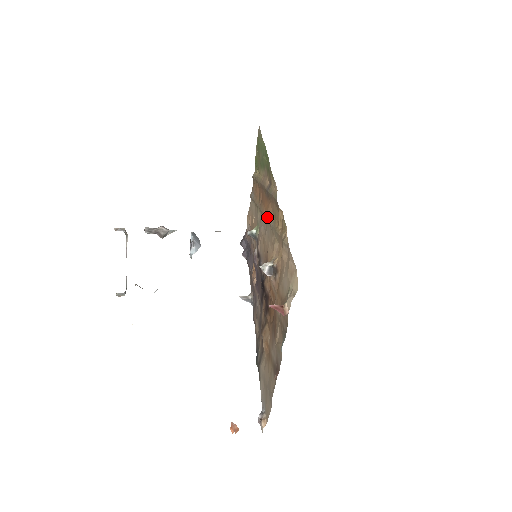
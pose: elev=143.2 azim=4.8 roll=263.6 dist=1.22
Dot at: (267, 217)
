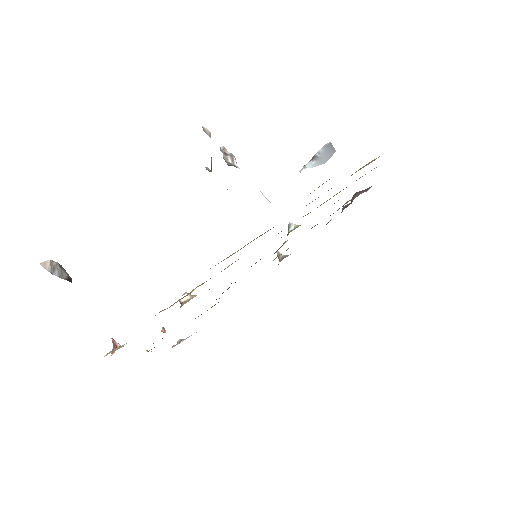
Dot at: occluded
